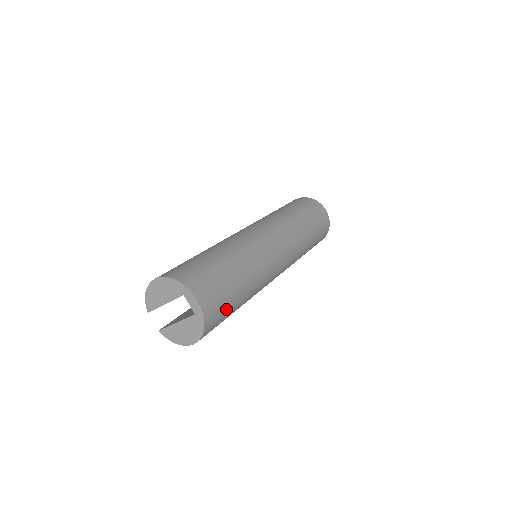
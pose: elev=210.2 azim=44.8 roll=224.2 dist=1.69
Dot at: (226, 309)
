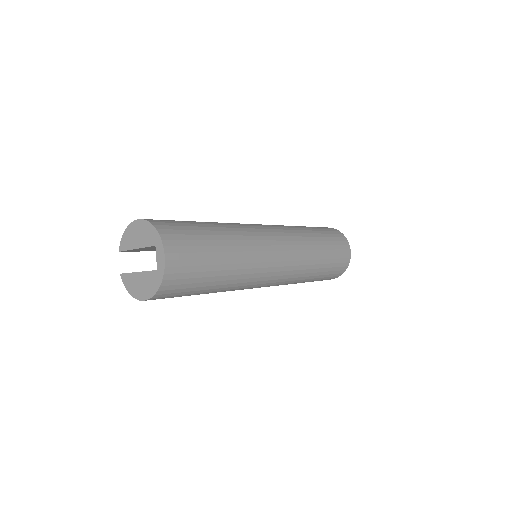
Dot at: (193, 283)
